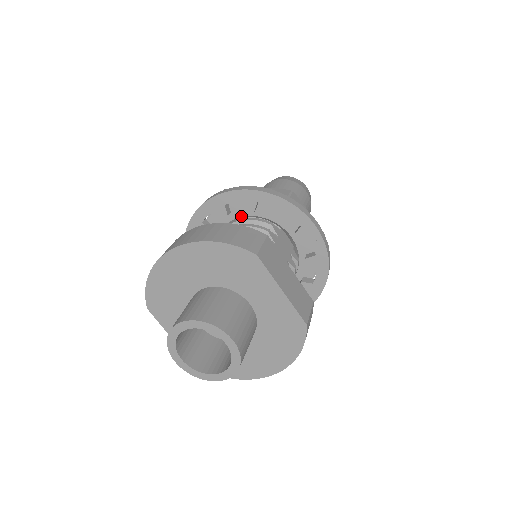
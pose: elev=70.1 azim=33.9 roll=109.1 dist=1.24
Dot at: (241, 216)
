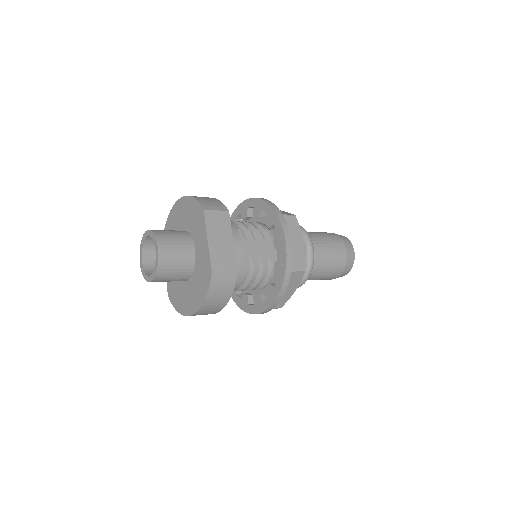
Dot at: (257, 221)
